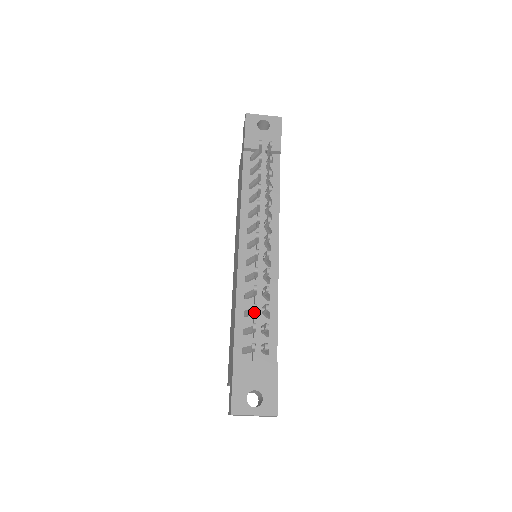
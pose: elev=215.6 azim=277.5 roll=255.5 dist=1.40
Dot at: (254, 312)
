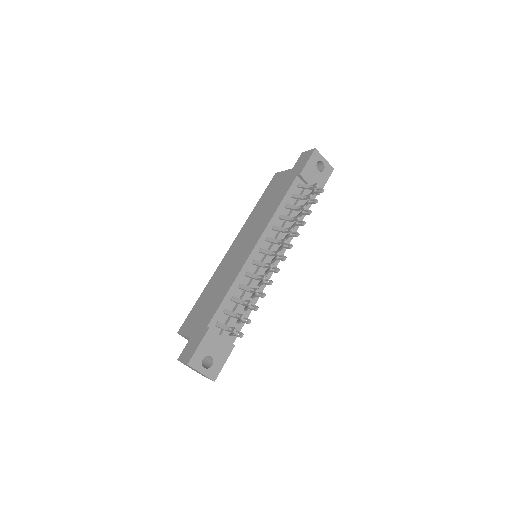
Dot at: (244, 304)
